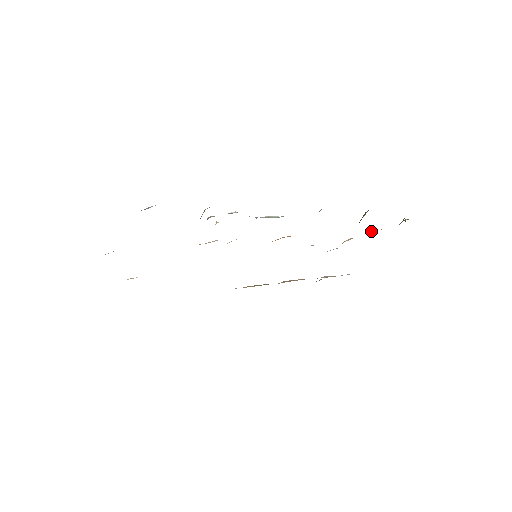
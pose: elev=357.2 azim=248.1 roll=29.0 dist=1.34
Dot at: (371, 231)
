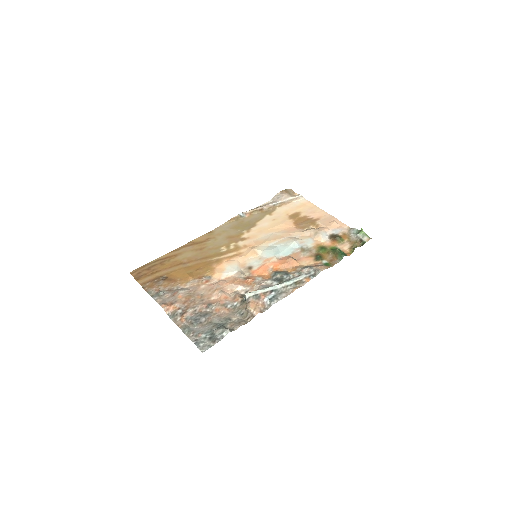
Dot at: (337, 238)
